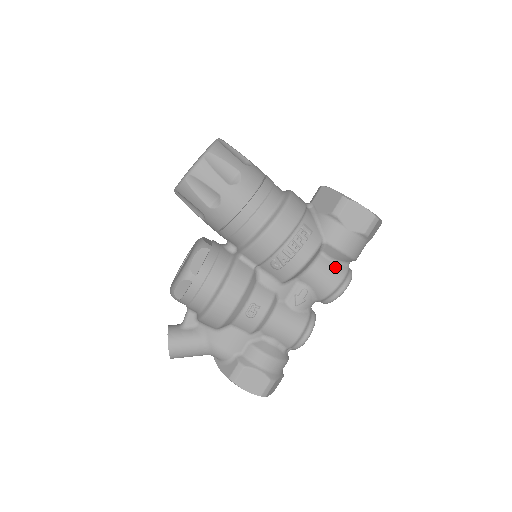
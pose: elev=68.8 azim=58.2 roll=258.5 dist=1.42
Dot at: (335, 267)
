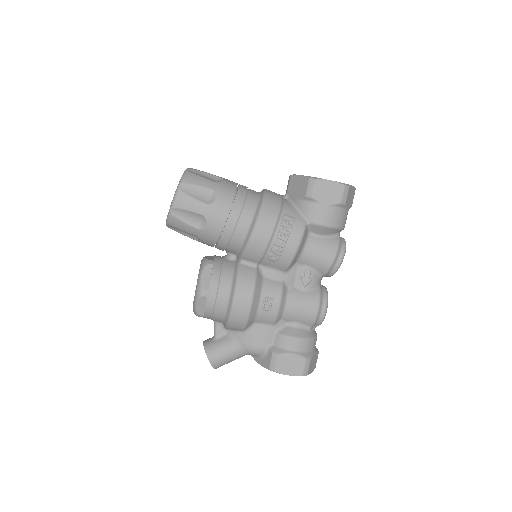
Dot at: (327, 241)
